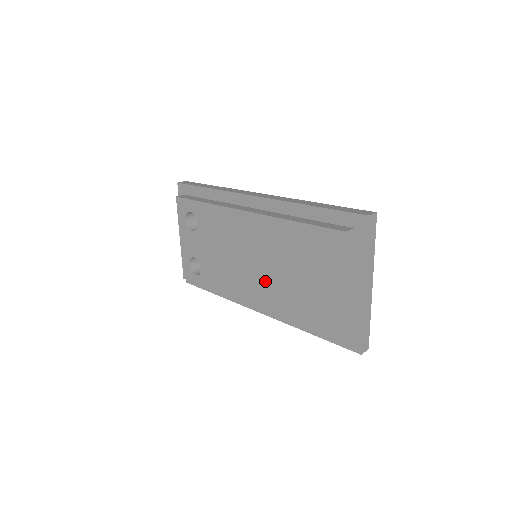
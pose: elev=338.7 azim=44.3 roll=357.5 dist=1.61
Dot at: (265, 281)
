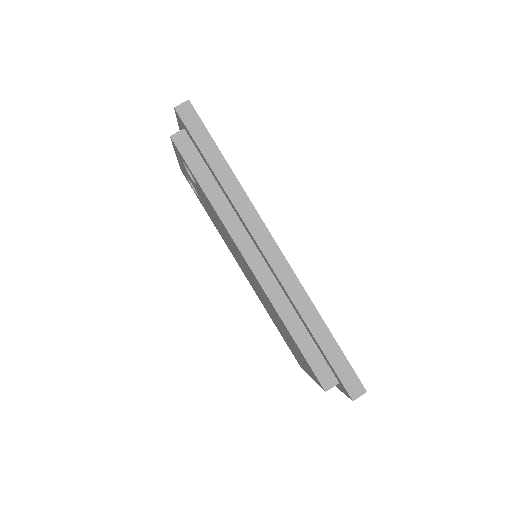
Dot at: (256, 289)
